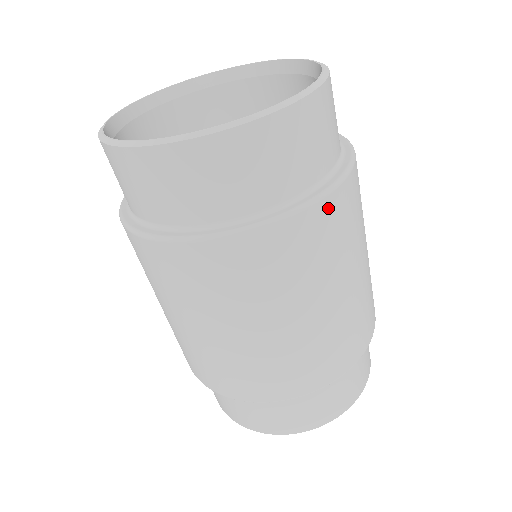
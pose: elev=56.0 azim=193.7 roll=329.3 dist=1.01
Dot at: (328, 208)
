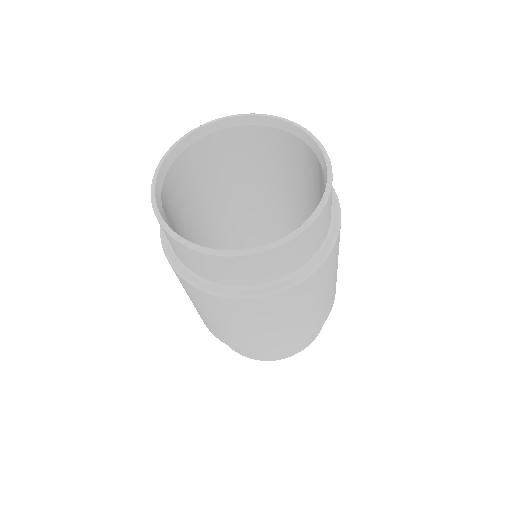
Dot at: (340, 227)
